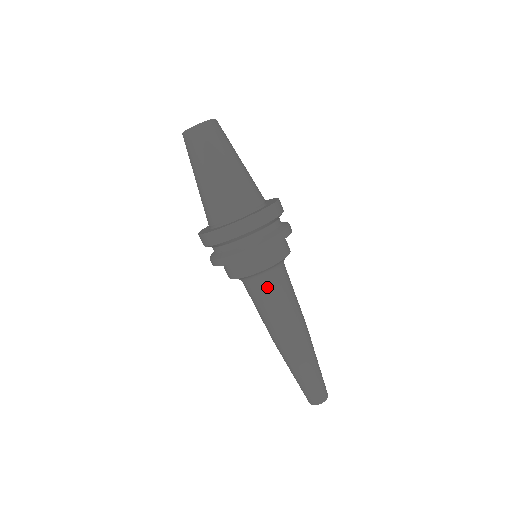
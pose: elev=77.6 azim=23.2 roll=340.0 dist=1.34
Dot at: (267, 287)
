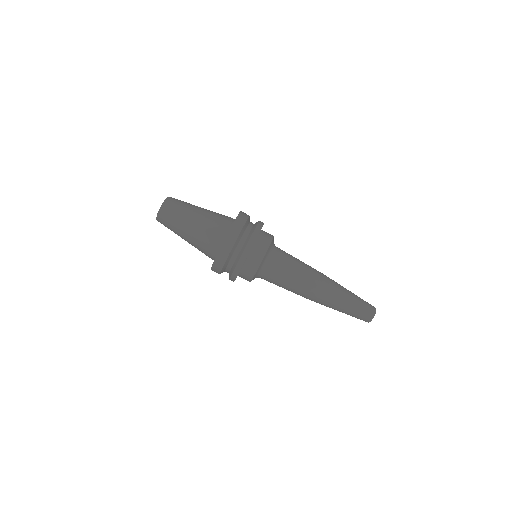
Dot at: (280, 258)
